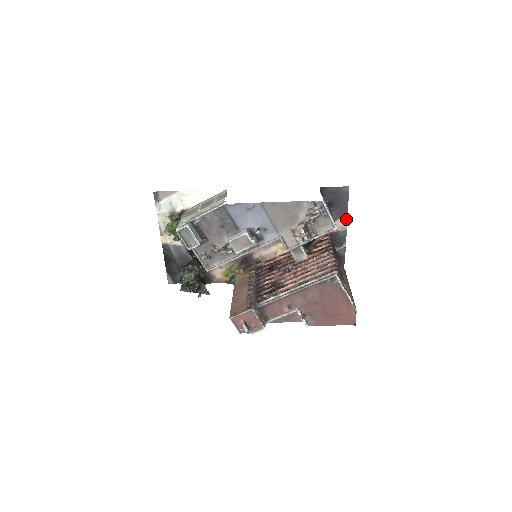
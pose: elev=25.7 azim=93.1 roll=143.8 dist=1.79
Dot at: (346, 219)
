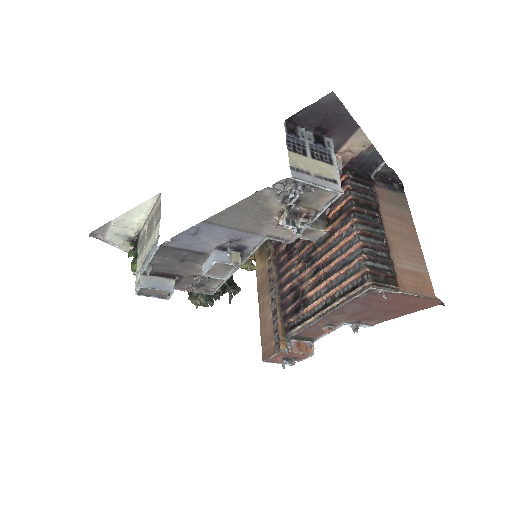
Dot at: (361, 133)
